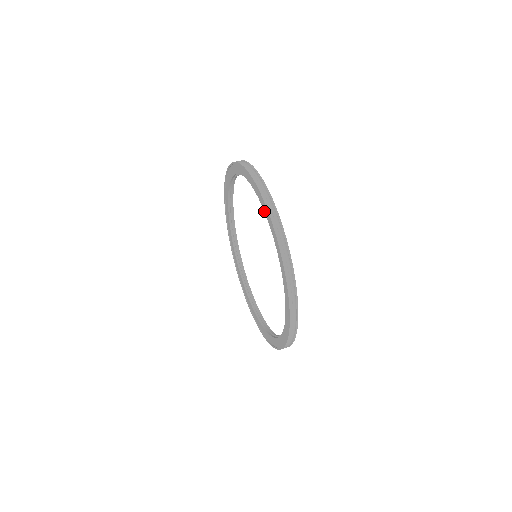
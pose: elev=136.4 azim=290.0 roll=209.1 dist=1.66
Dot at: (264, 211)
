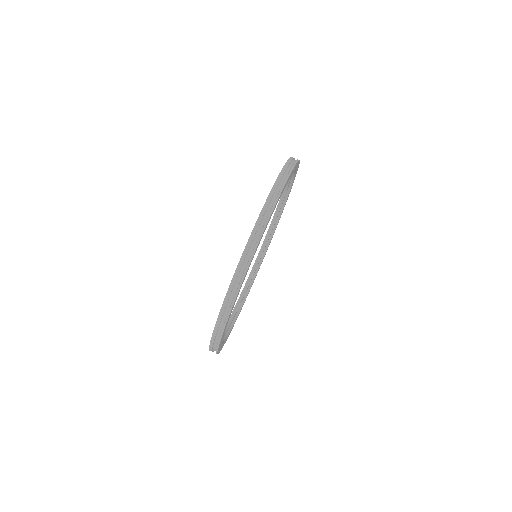
Dot at: occluded
